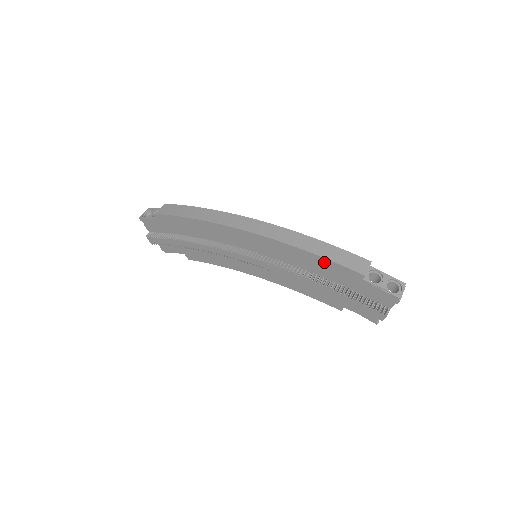
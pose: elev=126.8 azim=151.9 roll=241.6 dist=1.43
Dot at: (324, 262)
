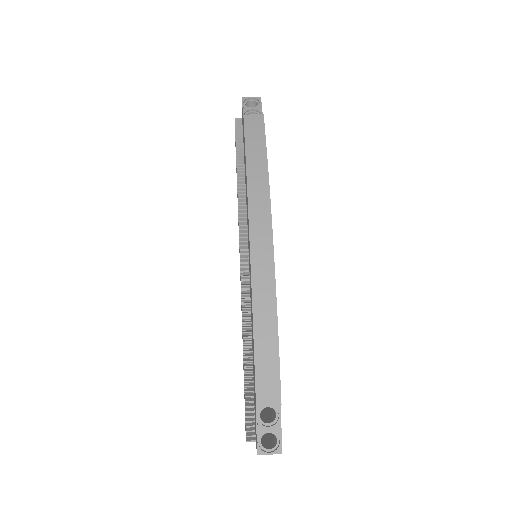
Dot at: (254, 349)
